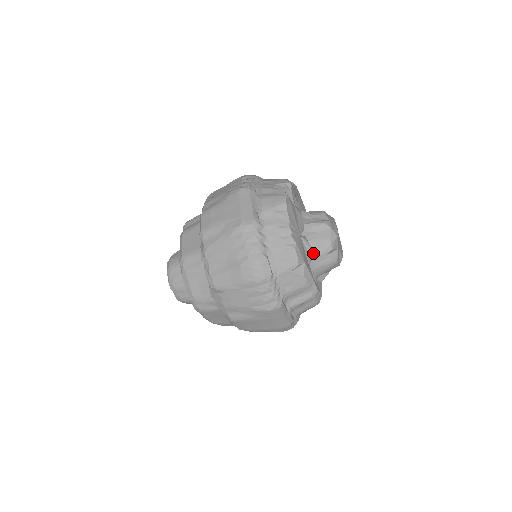
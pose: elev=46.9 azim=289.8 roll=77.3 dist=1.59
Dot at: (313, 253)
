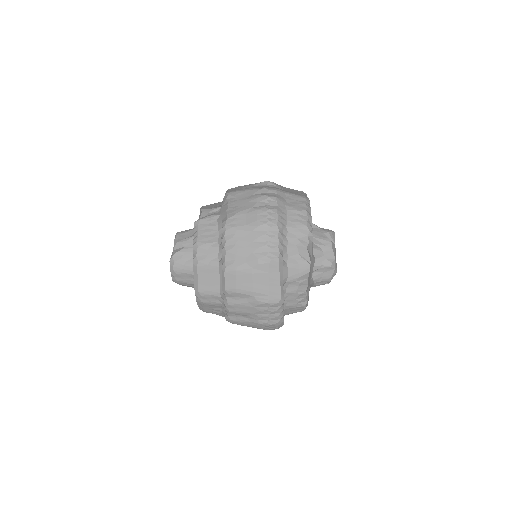
Dot at: (314, 286)
